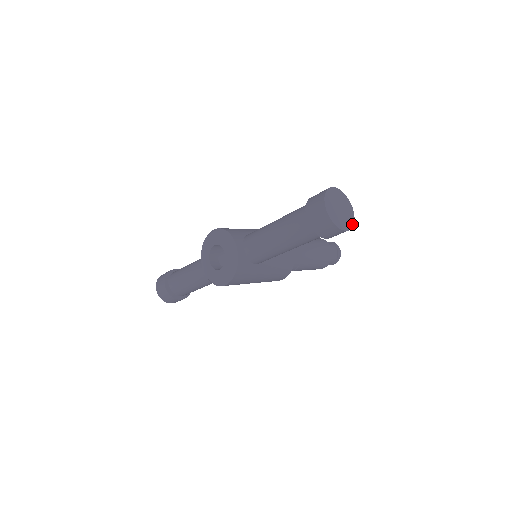
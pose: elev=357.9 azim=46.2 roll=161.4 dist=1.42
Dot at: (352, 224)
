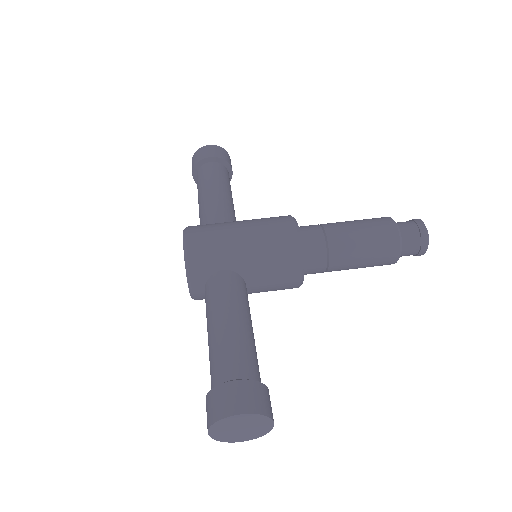
Dot at: (262, 435)
